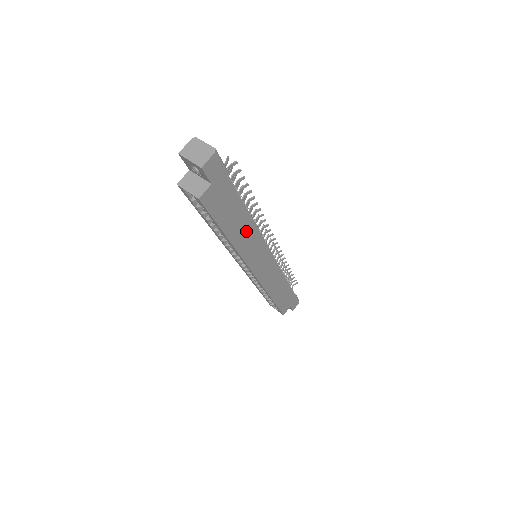
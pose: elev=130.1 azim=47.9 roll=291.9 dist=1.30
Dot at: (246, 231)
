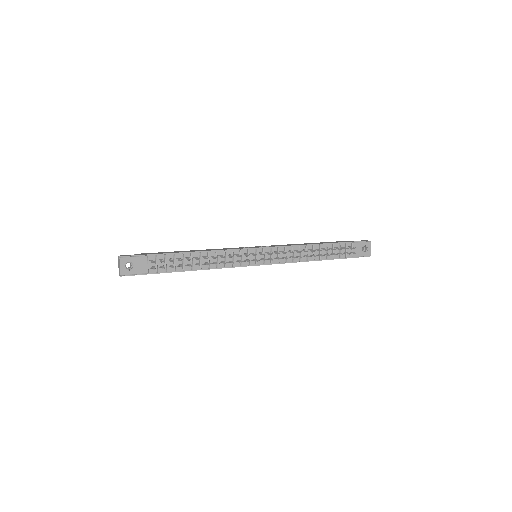
Dot at: occluded
